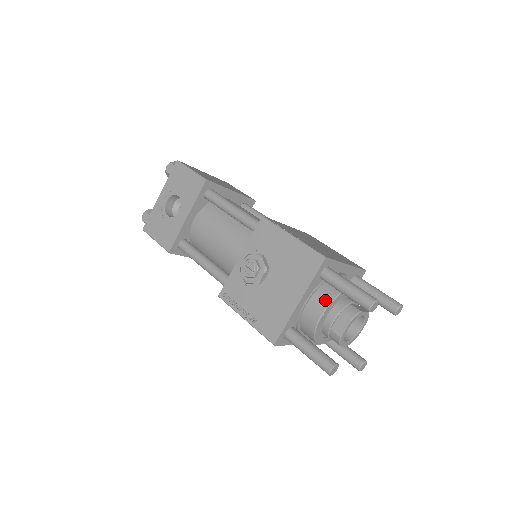
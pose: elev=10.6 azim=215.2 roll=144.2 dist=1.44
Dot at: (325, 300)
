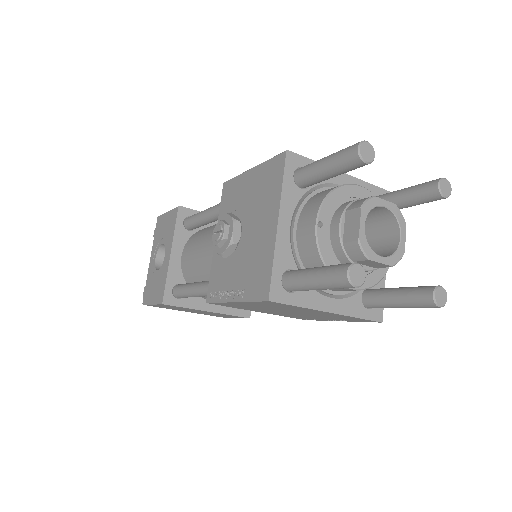
Dot at: (314, 206)
